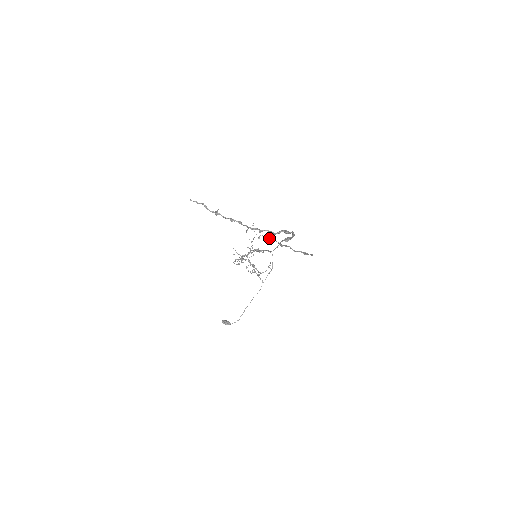
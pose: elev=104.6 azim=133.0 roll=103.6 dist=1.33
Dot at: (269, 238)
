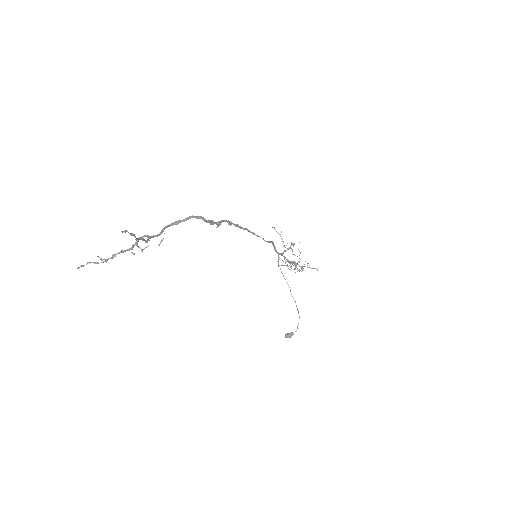
Dot at: (160, 242)
